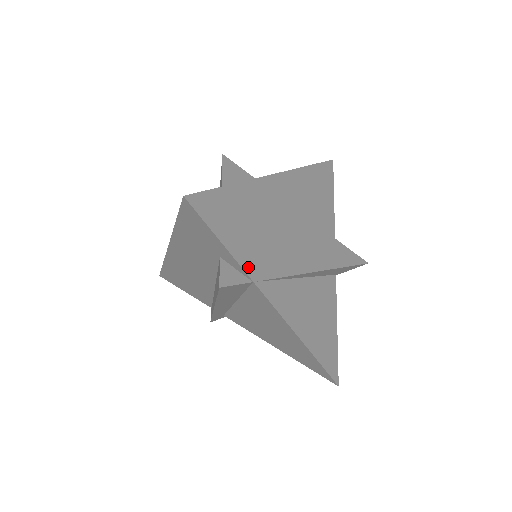
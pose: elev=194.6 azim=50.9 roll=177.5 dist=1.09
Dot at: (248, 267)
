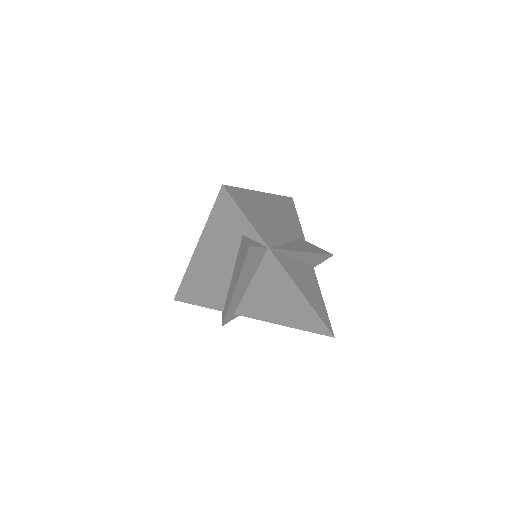
Dot at: (263, 238)
